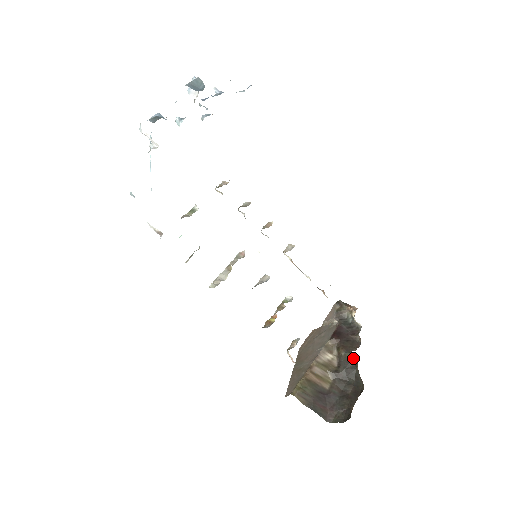
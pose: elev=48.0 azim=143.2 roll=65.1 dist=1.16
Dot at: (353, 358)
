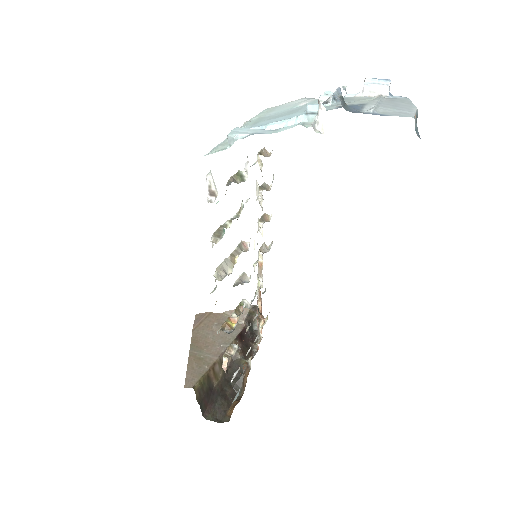
Dot at: (245, 365)
